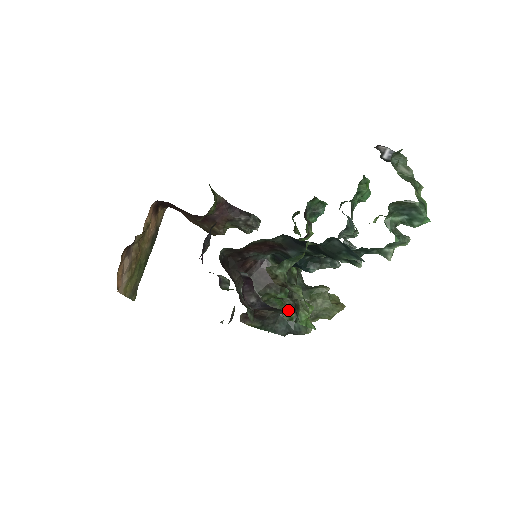
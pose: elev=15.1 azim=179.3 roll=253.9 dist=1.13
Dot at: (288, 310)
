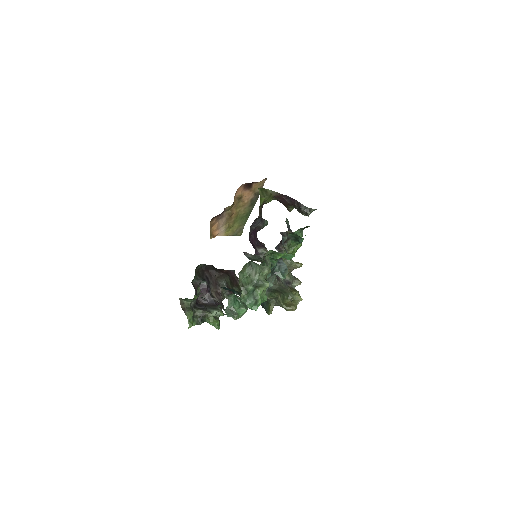
Dot at: occluded
